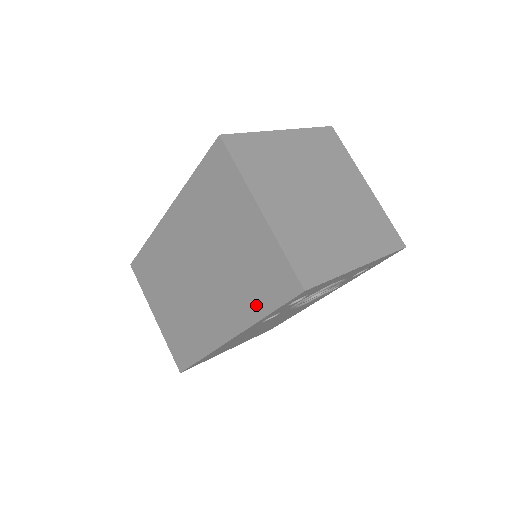
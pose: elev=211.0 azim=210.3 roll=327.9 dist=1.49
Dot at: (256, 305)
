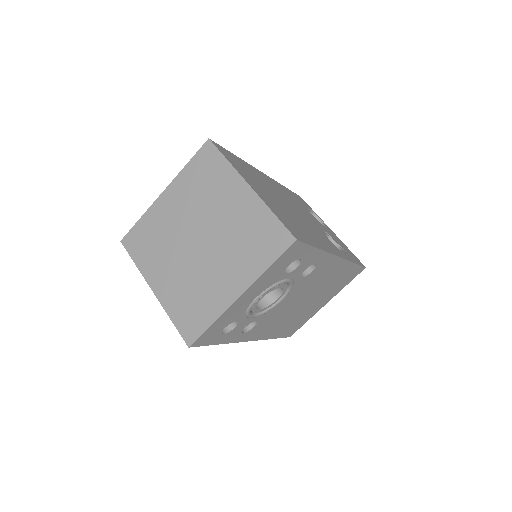
Dot at: occluded
